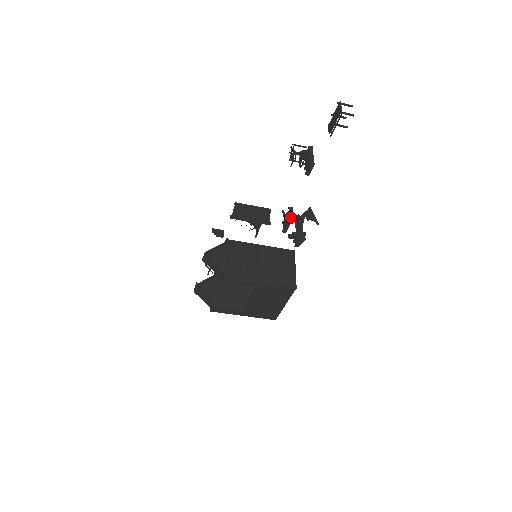
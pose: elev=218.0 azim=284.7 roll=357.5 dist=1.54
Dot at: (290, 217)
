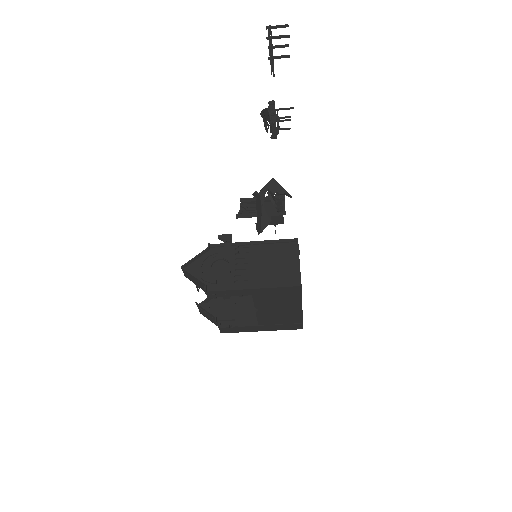
Dot at: (277, 198)
